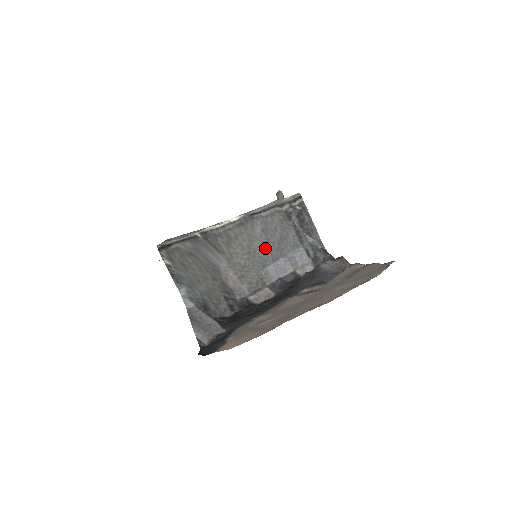
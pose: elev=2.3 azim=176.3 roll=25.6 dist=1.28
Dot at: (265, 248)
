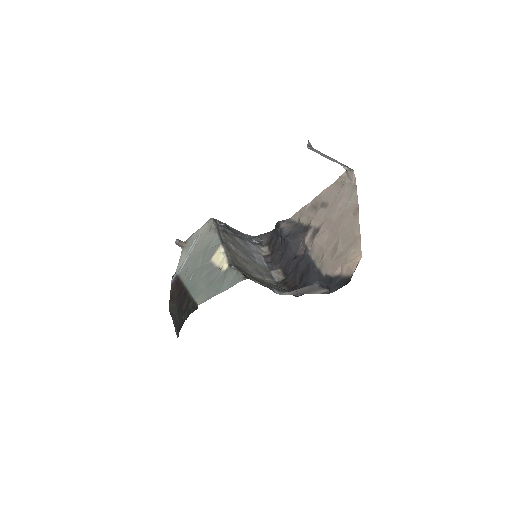
Dot at: (245, 254)
